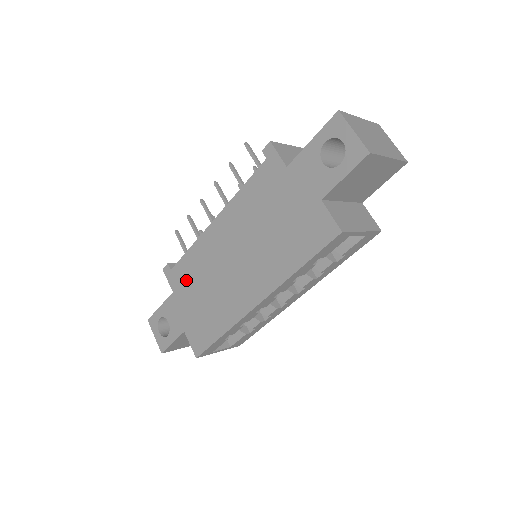
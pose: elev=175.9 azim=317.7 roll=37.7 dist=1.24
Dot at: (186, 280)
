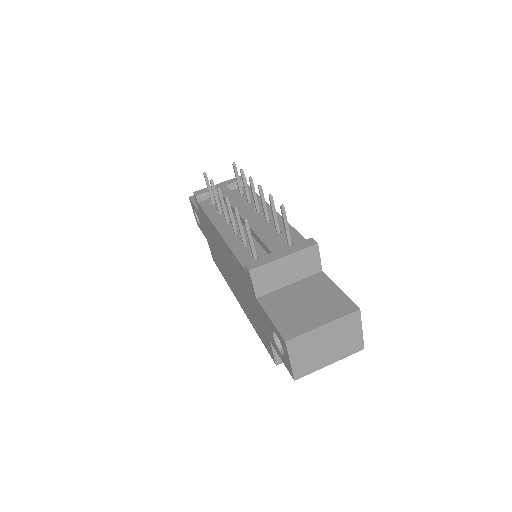
Dot at: (206, 224)
